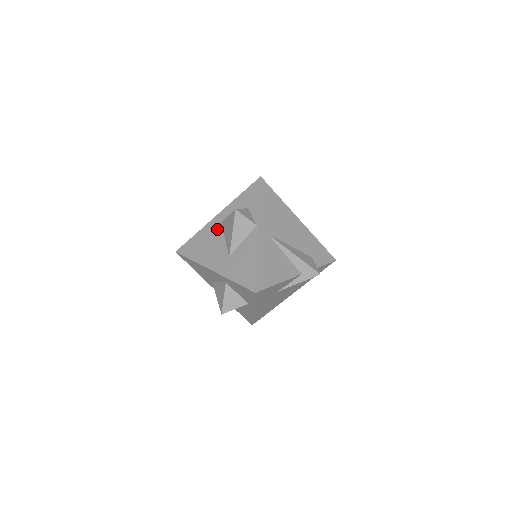
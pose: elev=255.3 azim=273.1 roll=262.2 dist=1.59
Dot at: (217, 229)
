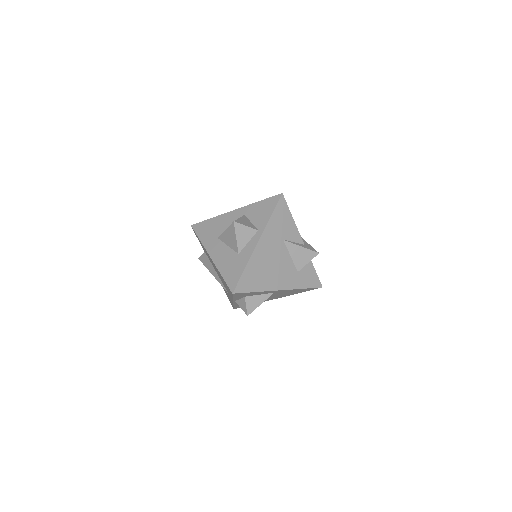
Dot at: occluded
